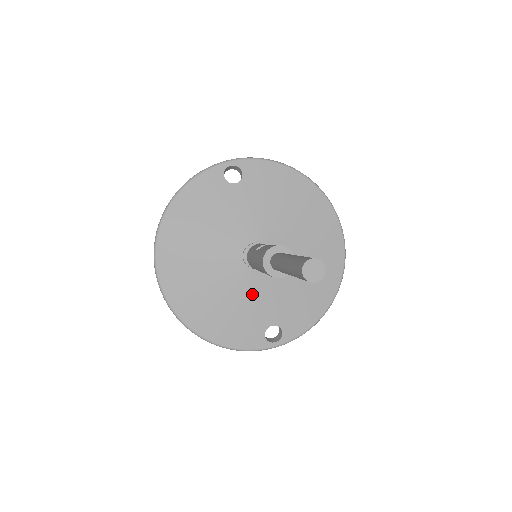
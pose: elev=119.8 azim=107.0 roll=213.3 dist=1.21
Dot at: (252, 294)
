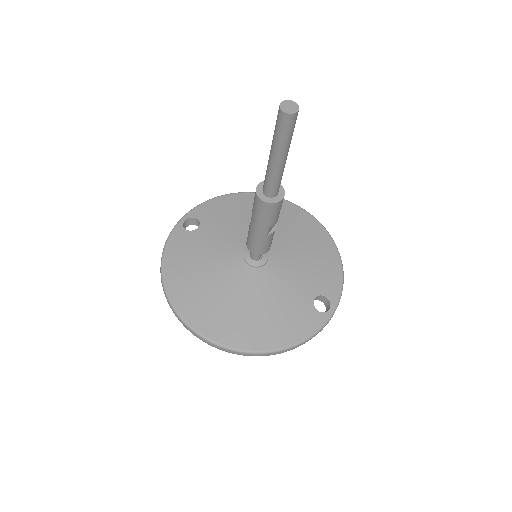
Dot at: (278, 286)
